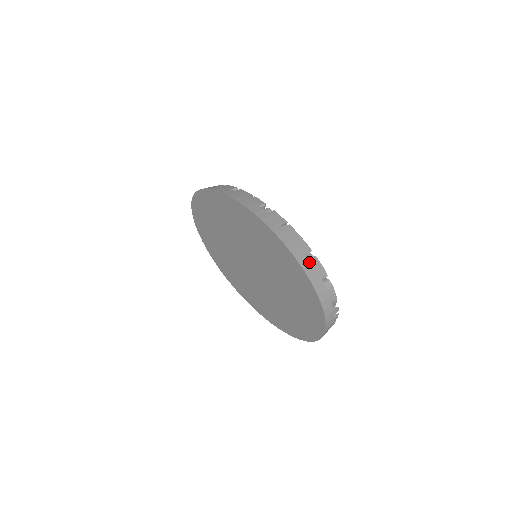
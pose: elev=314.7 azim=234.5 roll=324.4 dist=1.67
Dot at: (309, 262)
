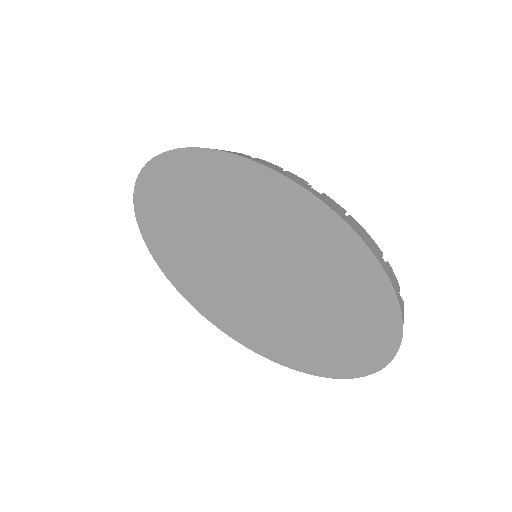
Dot at: (387, 267)
